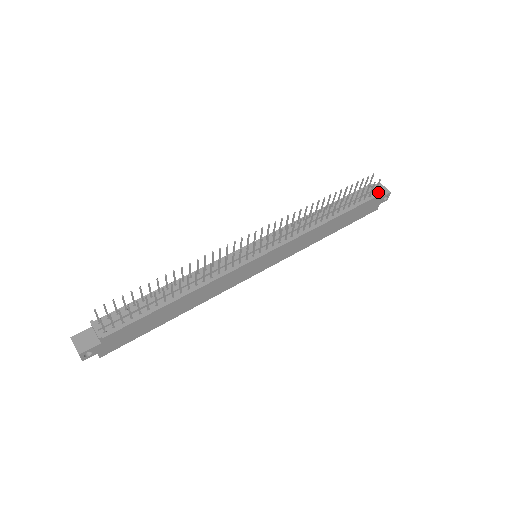
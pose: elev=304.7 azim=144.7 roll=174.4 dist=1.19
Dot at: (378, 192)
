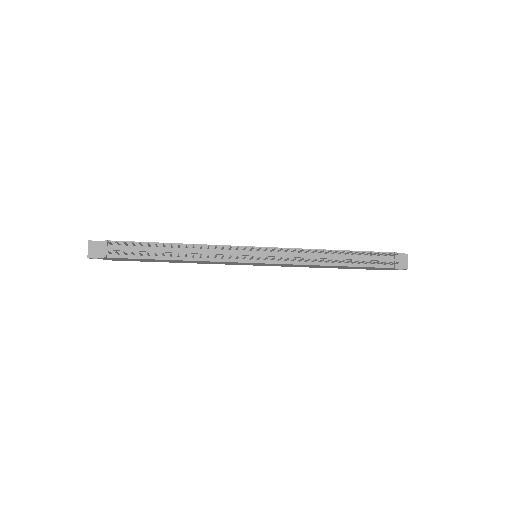
Dot at: (395, 265)
